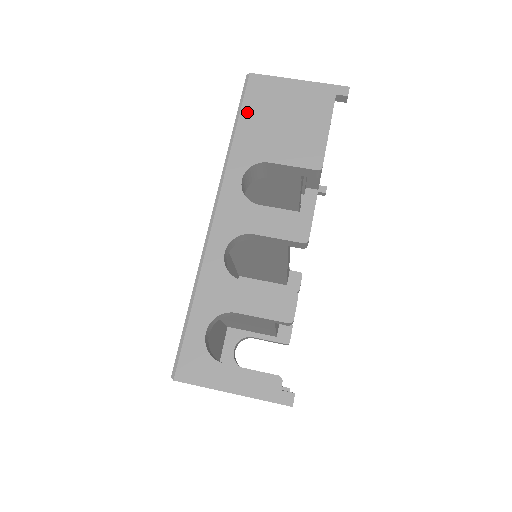
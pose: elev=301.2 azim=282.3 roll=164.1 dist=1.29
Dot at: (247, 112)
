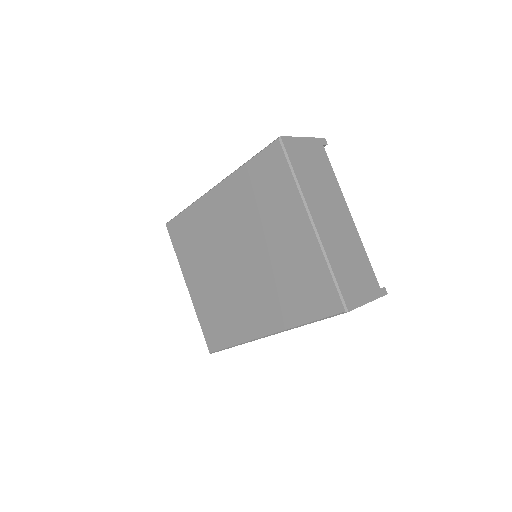
Dot at: occluded
